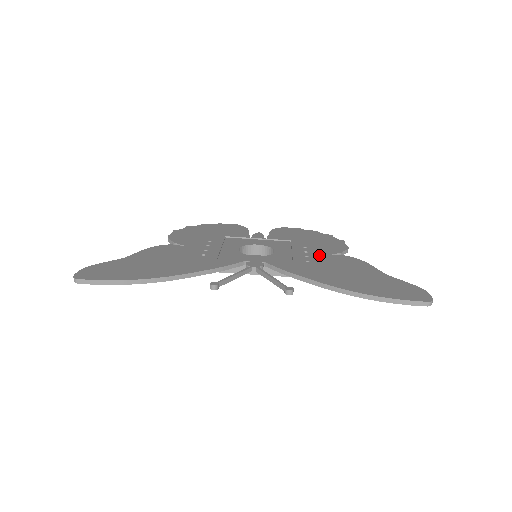
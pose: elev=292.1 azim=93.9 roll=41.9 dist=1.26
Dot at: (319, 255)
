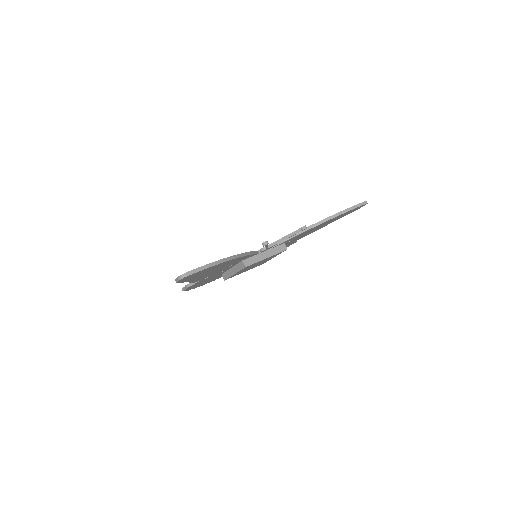
Dot at: occluded
